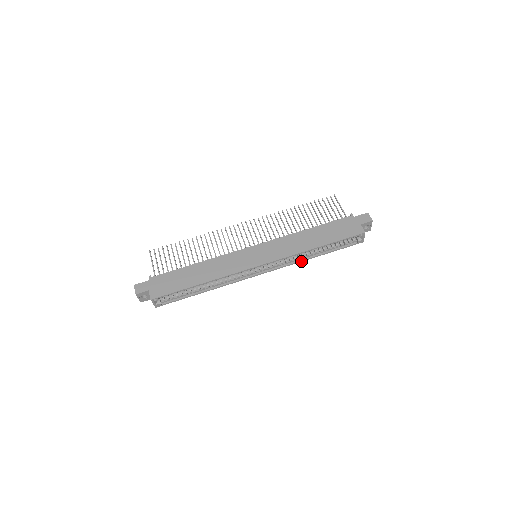
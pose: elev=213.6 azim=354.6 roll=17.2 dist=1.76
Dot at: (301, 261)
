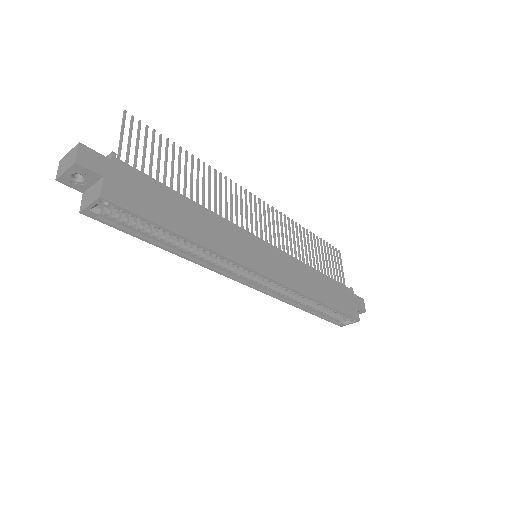
Dot at: (289, 303)
